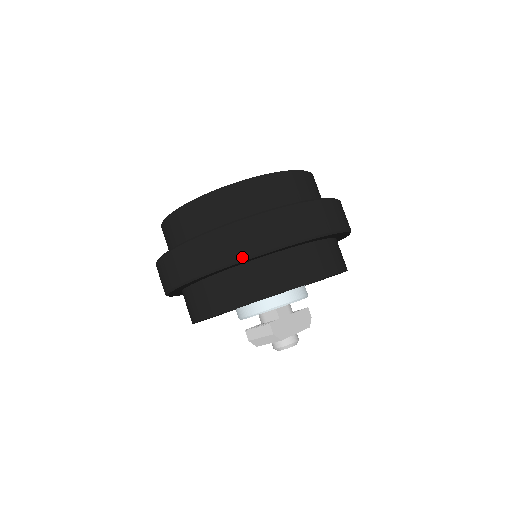
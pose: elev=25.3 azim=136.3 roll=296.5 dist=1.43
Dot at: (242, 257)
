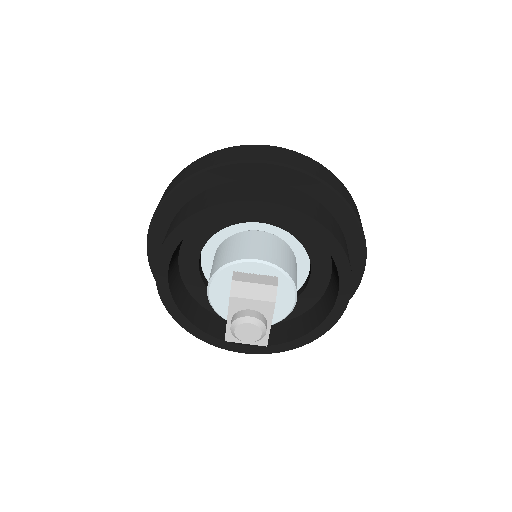
Dot at: (337, 190)
